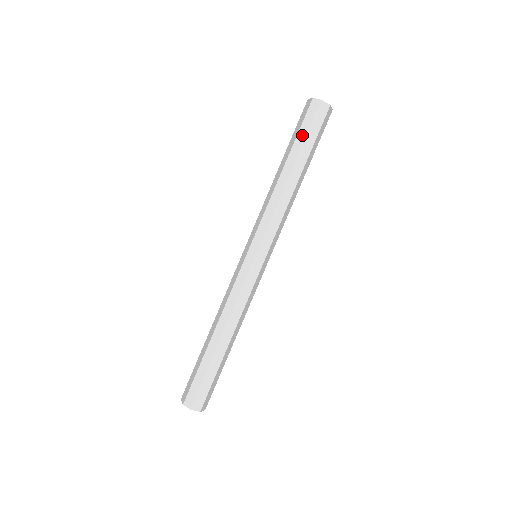
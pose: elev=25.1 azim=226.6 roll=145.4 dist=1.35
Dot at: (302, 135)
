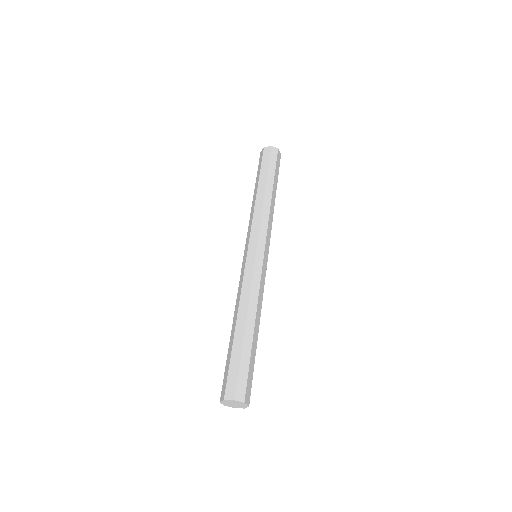
Dot at: (272, 168)
